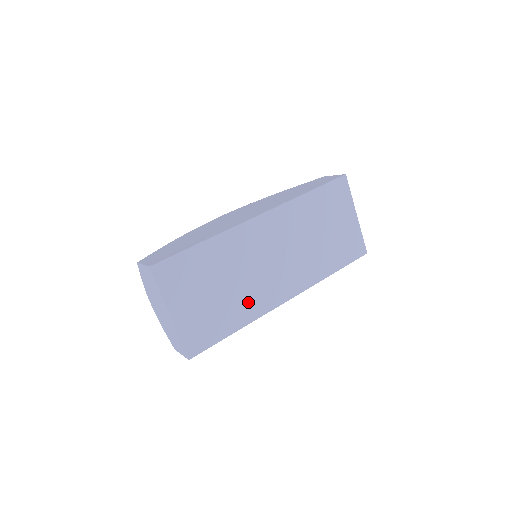
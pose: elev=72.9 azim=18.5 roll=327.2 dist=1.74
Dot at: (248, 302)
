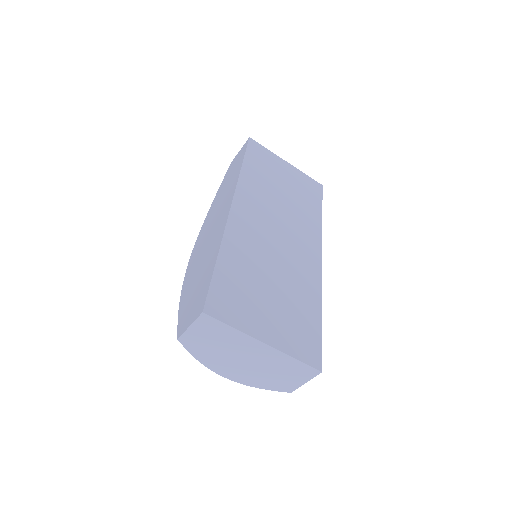
Dot at: (302, 281)
